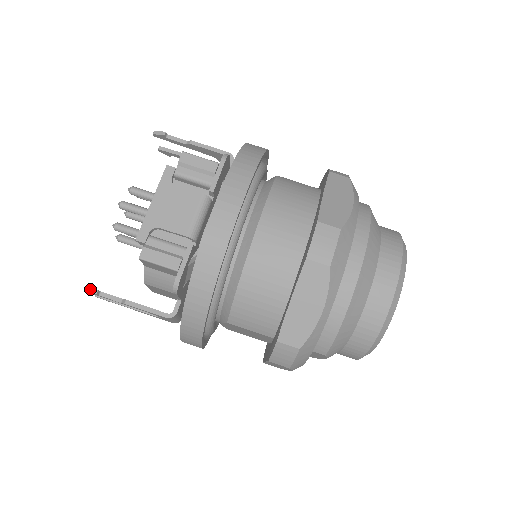
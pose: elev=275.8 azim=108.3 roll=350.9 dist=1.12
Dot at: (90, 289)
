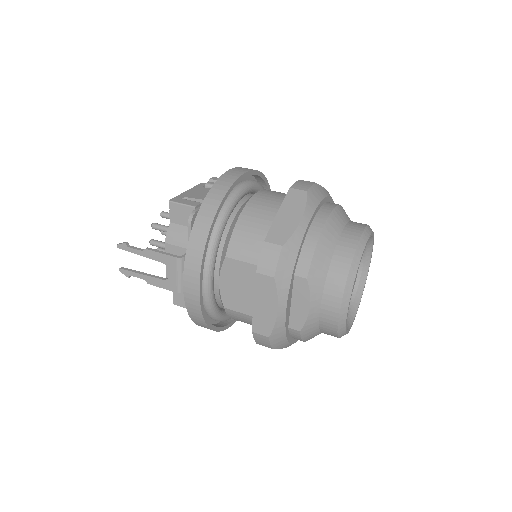
Dot at: (122, 243)
